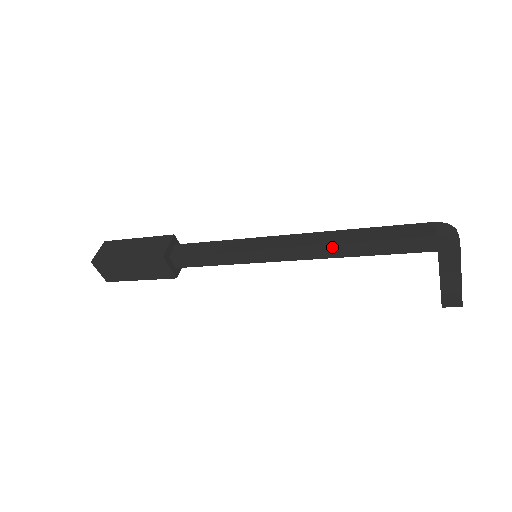
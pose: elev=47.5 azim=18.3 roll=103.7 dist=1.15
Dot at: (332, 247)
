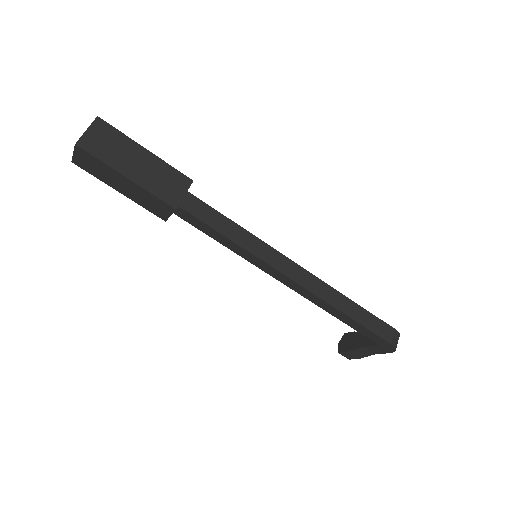
Dot at: (324, 303)
